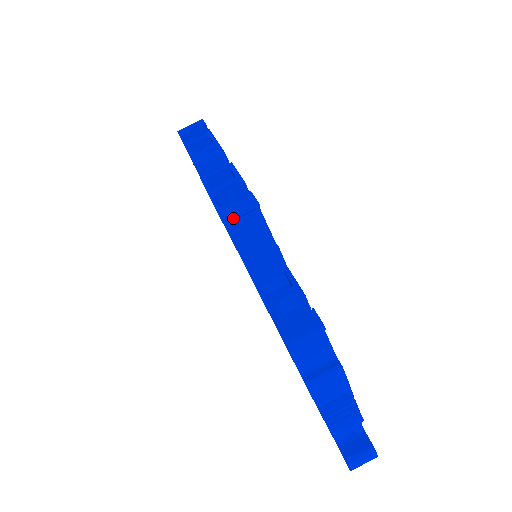
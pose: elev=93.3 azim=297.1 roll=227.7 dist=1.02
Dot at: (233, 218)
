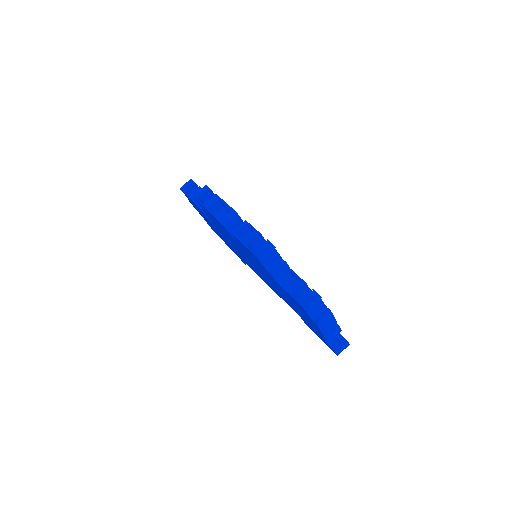
Dot at: (265, 257)
